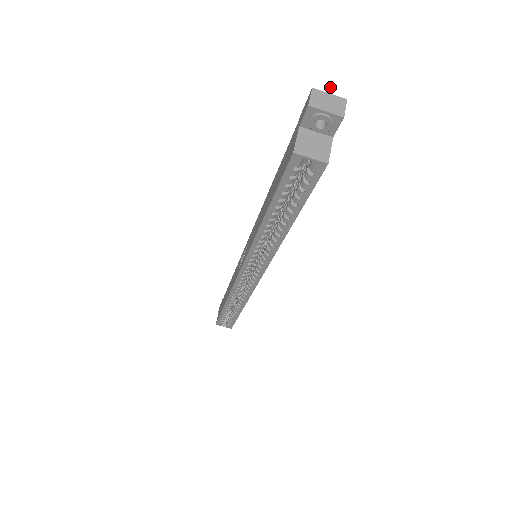
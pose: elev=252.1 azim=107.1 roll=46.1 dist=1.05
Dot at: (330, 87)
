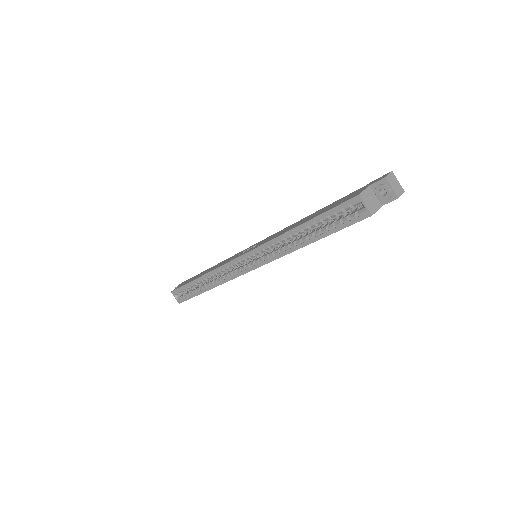
Dot at: occluded
